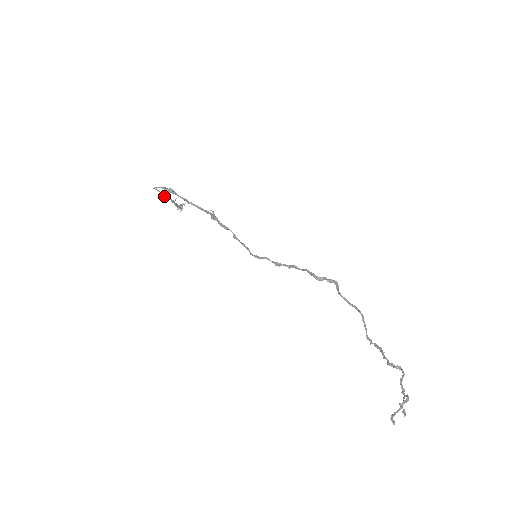
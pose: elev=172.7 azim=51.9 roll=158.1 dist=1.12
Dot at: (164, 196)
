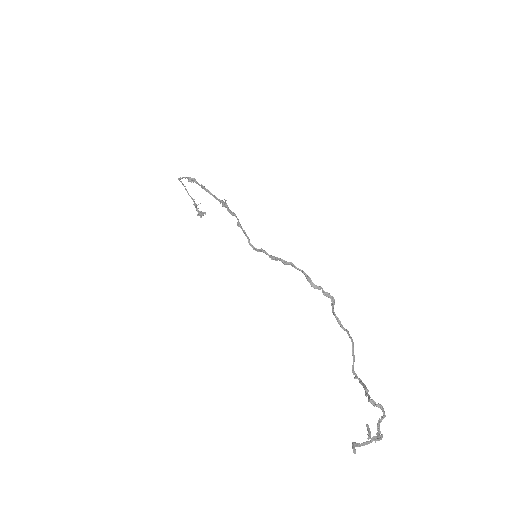
Dot at: (188, 194)
